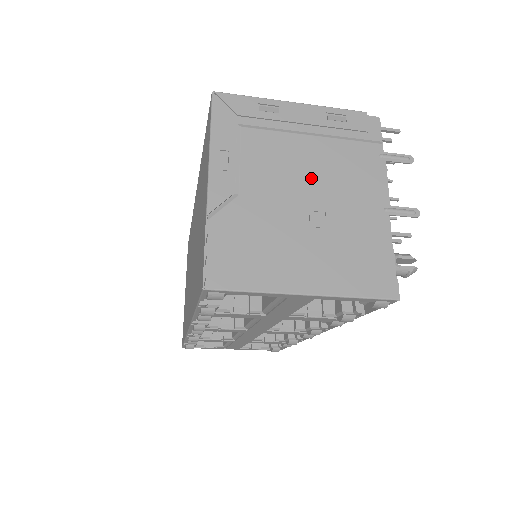
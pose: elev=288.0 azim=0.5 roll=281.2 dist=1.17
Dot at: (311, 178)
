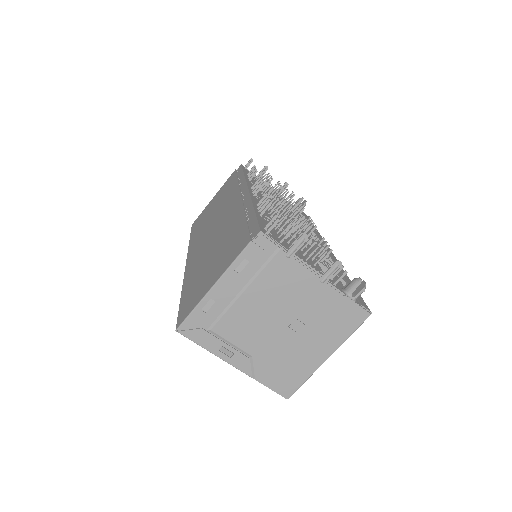
Dot at: (270, 312)
